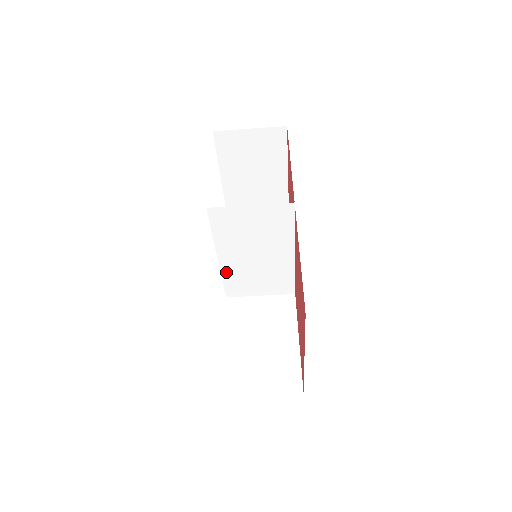
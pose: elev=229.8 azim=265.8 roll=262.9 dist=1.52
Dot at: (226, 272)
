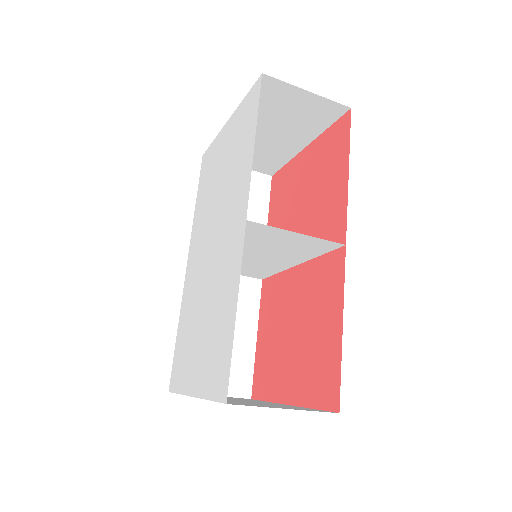
Dot at: occluded
